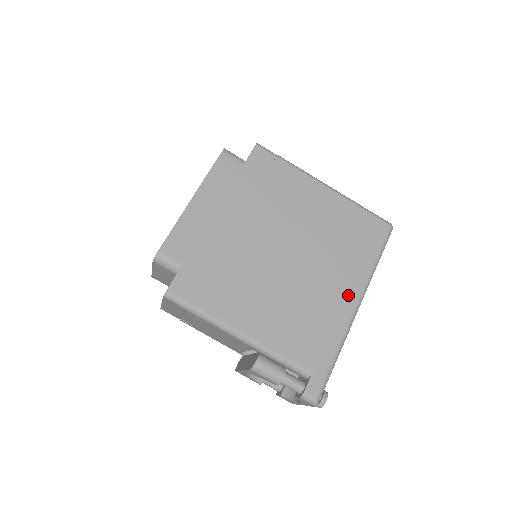
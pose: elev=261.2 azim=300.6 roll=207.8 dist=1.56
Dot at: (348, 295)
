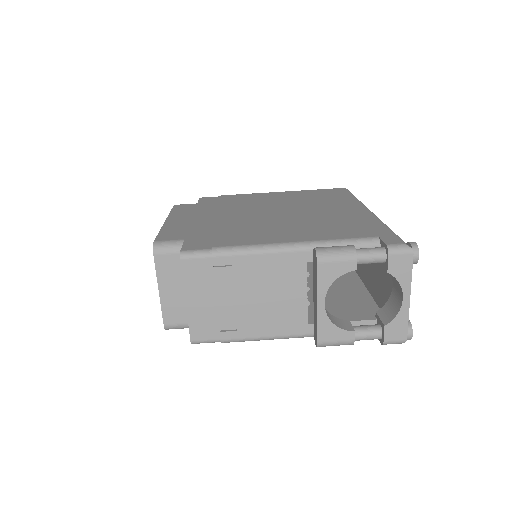
Dot at: (353, 209)
